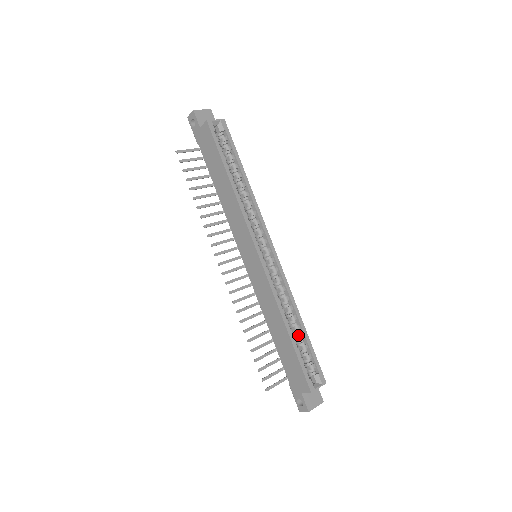
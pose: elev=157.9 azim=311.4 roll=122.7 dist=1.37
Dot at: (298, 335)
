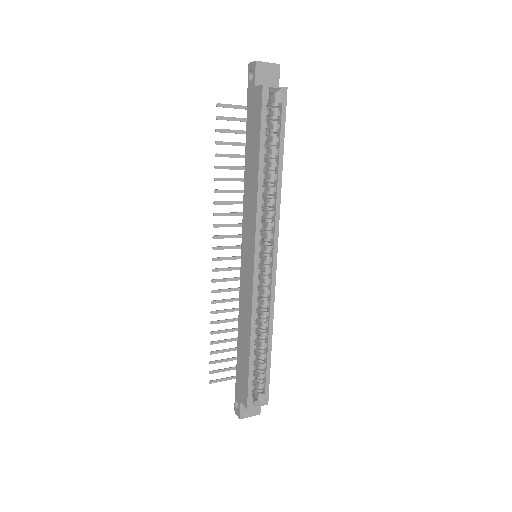
Dot at: (261, 352)
